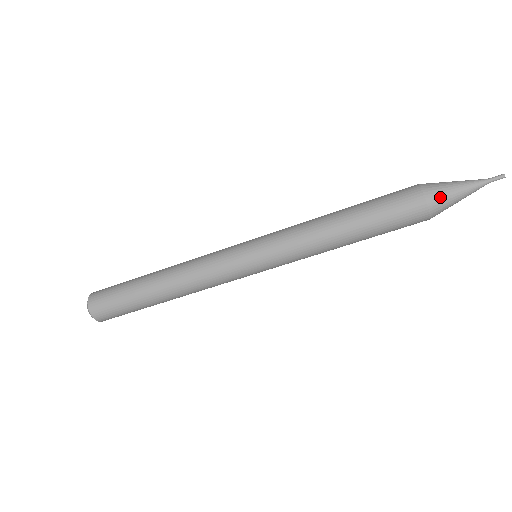
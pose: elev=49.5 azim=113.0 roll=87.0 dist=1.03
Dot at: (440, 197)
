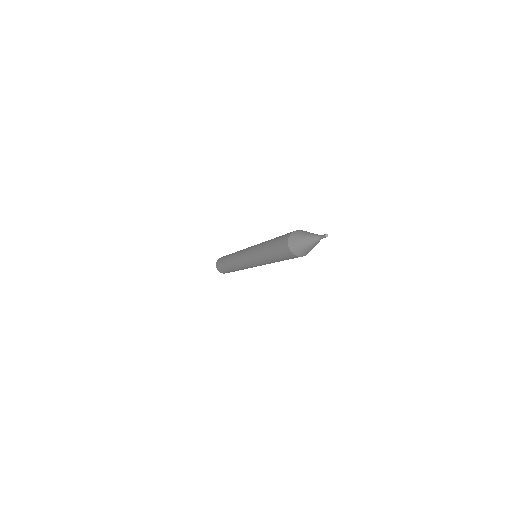
Dot at: (295, 244)
